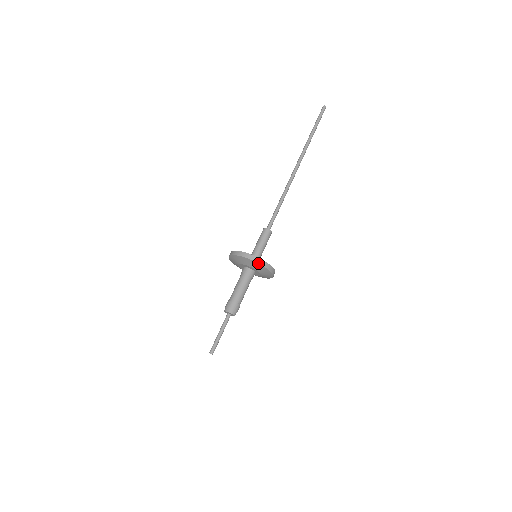
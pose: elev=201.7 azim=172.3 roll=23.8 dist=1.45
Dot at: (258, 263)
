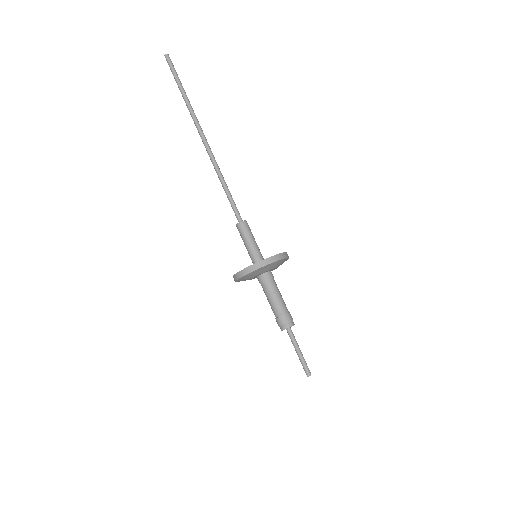
Dot at: occluded
